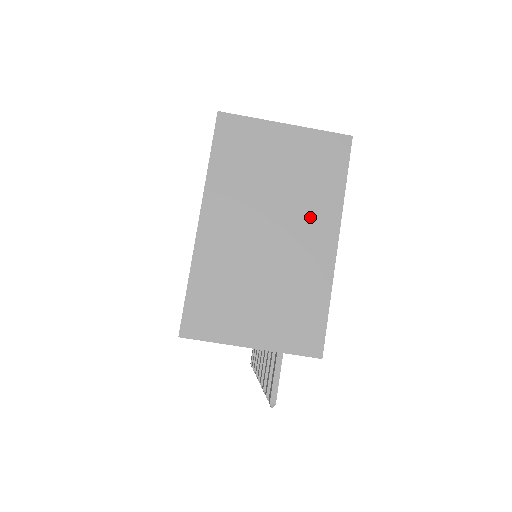
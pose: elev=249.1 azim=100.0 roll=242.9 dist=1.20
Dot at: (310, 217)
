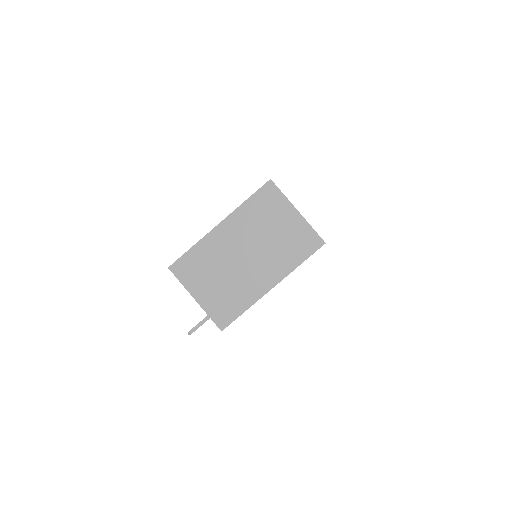
Dot at: (271, 264)
